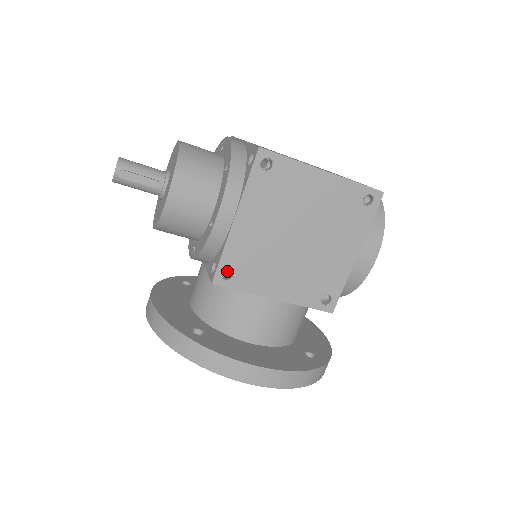
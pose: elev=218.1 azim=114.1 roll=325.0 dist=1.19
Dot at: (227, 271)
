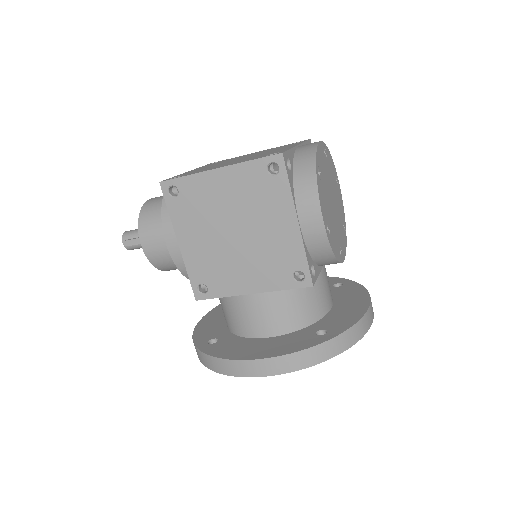
Dot at: occluded
